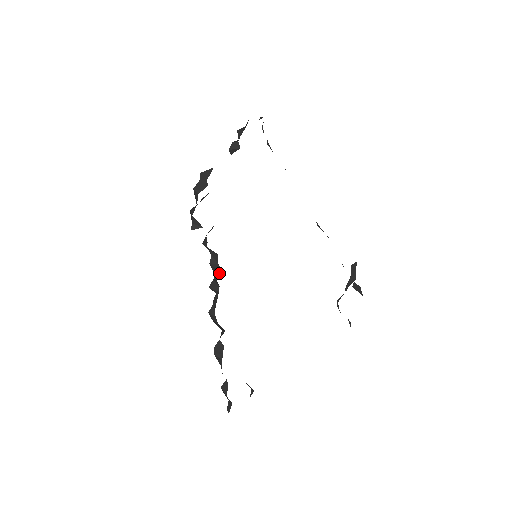
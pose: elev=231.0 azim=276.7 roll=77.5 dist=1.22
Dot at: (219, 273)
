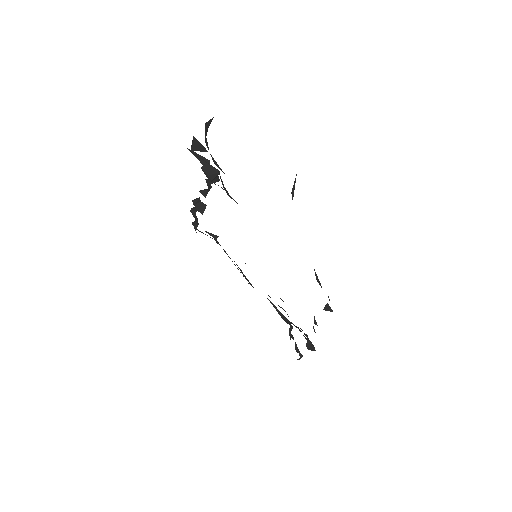
Dot at: occluded
